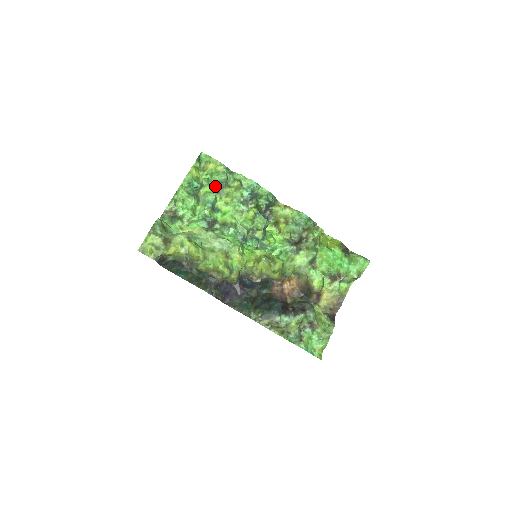
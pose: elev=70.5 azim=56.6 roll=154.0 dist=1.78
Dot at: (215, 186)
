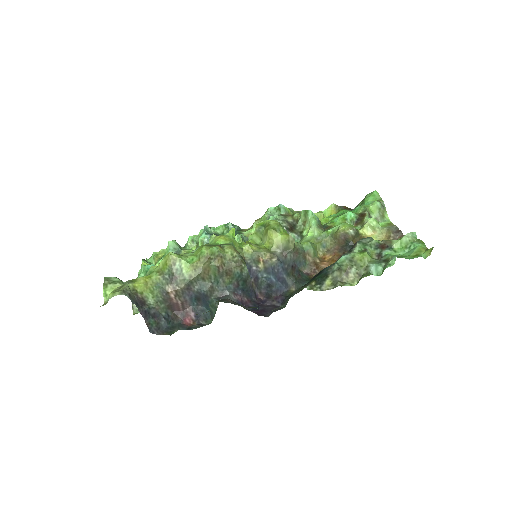
Dot at: occluded
